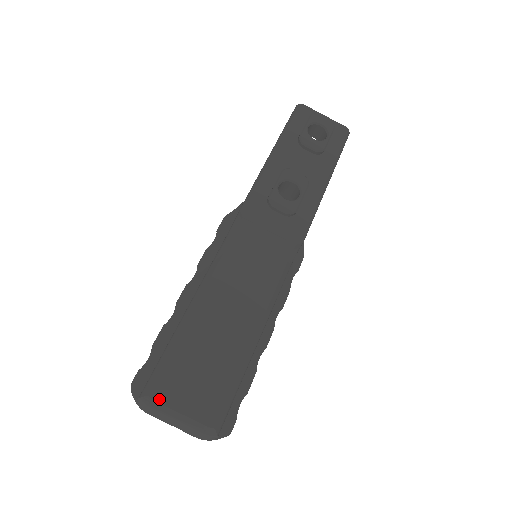
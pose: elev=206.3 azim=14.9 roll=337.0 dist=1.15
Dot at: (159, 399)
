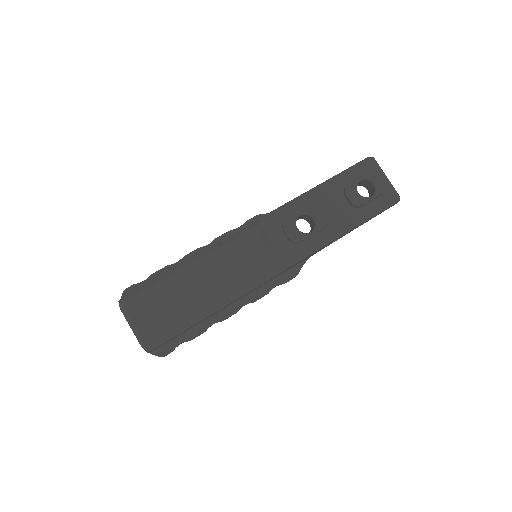
Dot at: (128, 309)
